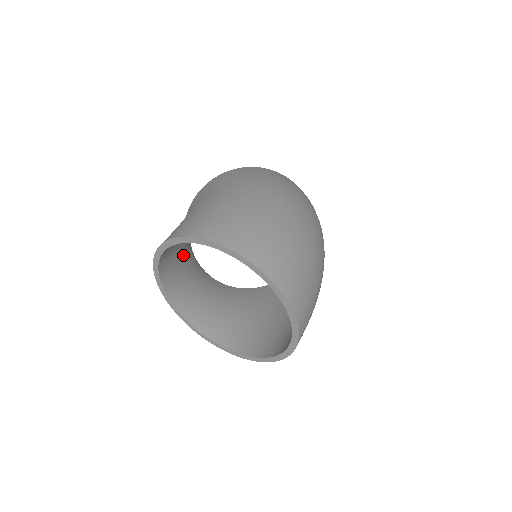
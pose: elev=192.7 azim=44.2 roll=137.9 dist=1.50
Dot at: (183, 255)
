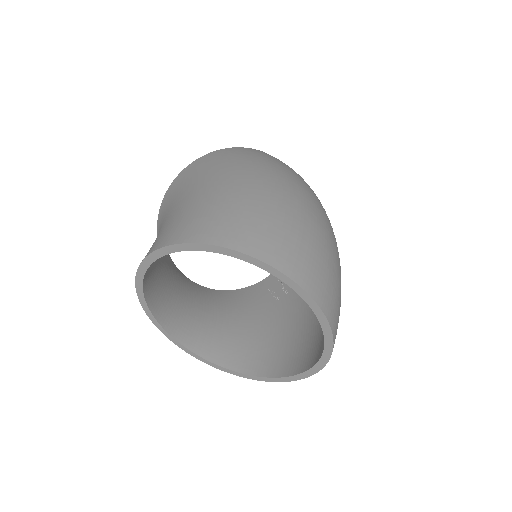
Dot at: (164, 259)
